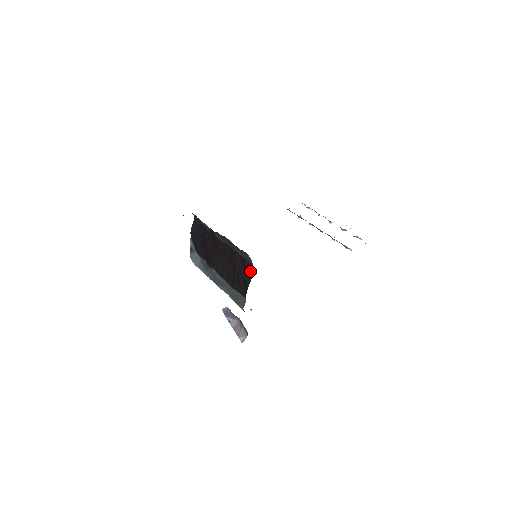
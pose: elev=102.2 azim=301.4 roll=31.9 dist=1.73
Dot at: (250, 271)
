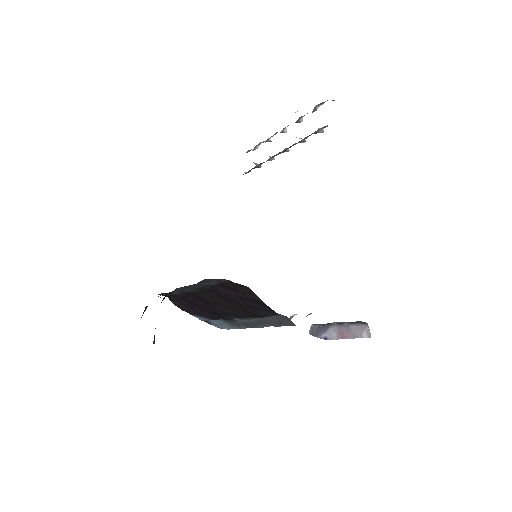
Dot at: (241, 288)
